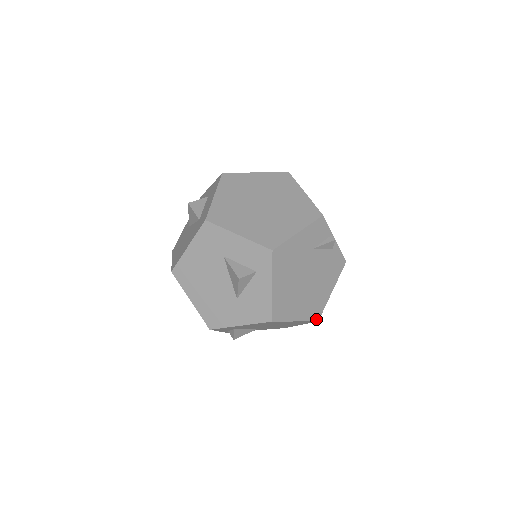
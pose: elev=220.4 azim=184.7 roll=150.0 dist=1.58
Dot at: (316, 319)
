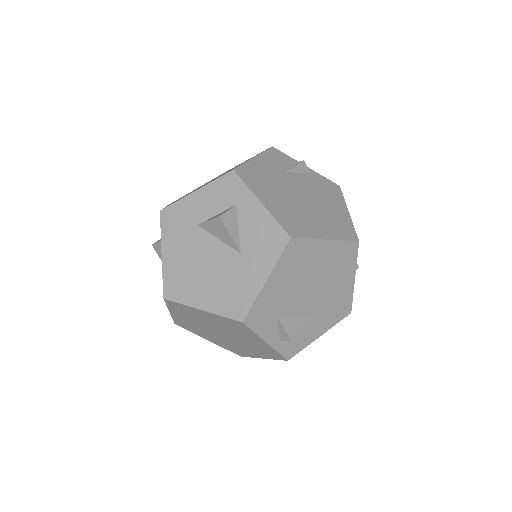
Dot at: (354, 239)
